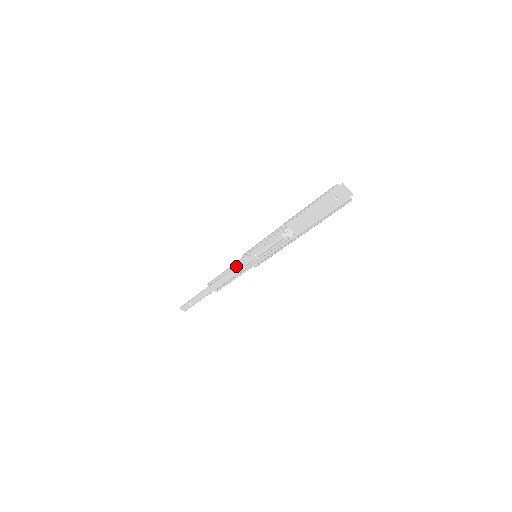
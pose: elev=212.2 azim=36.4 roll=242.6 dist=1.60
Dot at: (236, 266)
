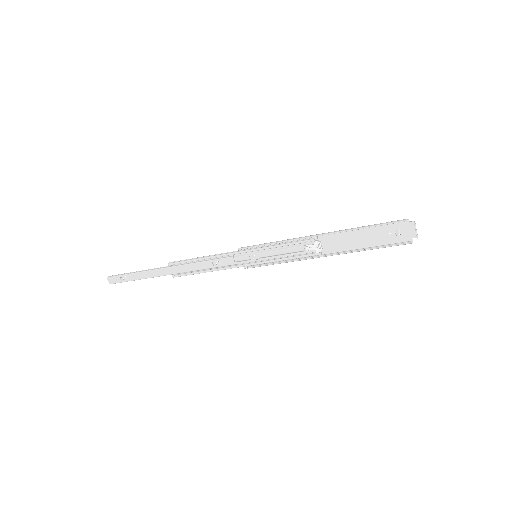
Dot at: (223, 257)
